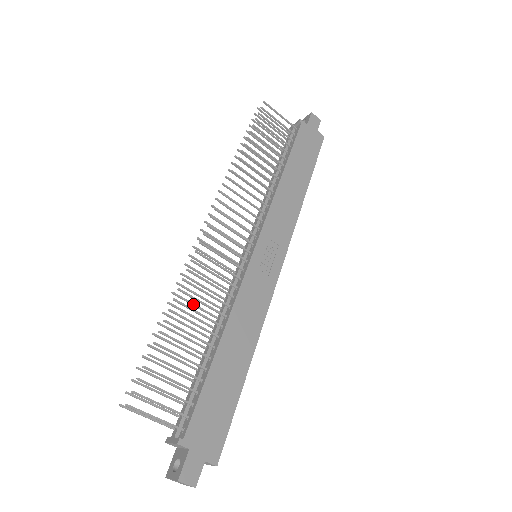
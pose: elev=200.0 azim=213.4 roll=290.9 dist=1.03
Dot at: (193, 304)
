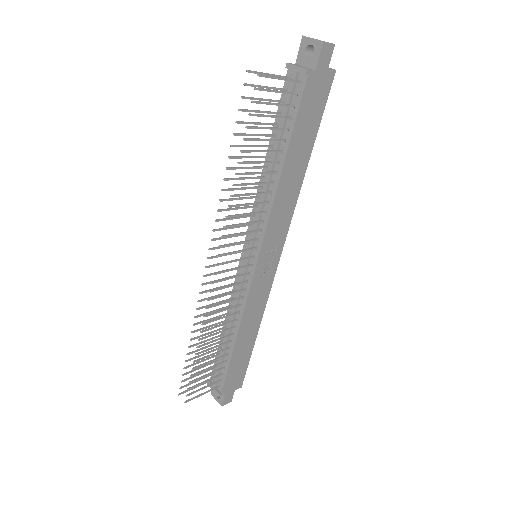
Dot at: occluded
